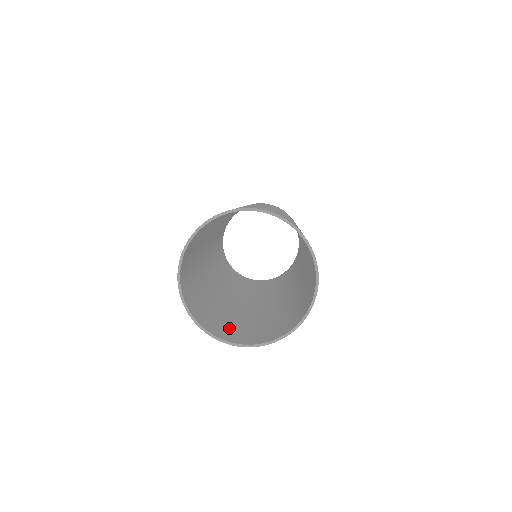
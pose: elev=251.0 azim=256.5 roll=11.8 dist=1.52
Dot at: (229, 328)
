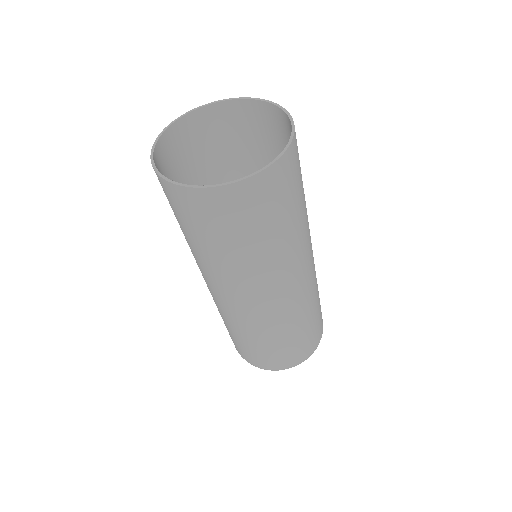
Dot at: (245, 215)
